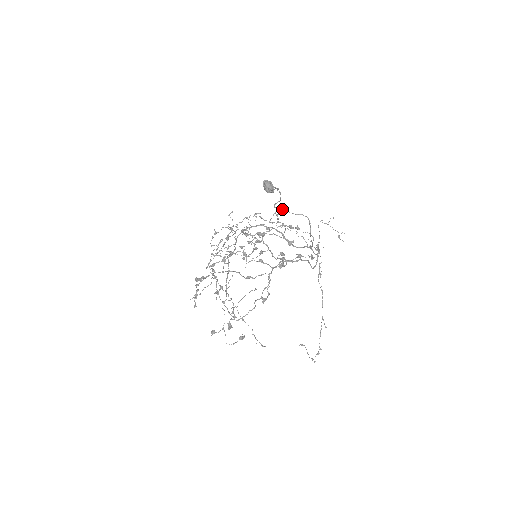
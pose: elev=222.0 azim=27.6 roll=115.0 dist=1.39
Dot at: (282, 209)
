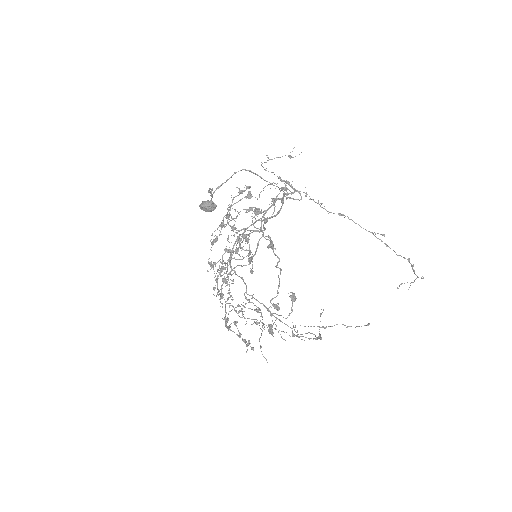
Dot at: (217, 188)
